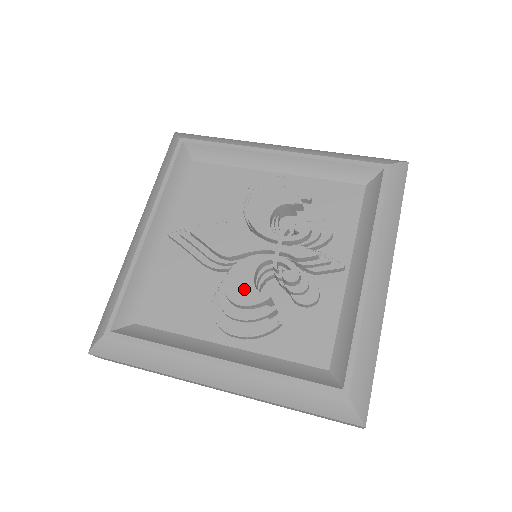
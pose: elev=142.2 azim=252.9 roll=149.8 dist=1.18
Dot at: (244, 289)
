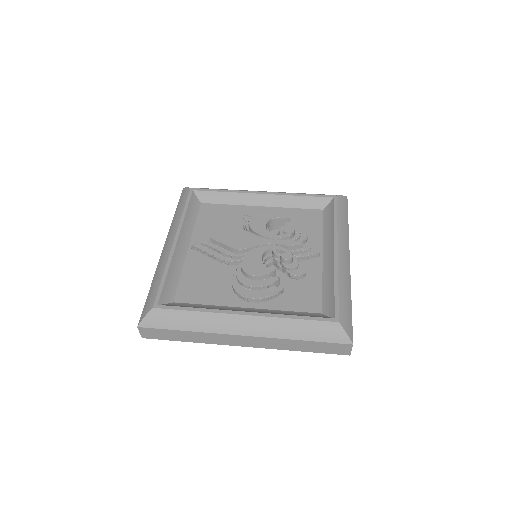
Dot at: (256, 266)
